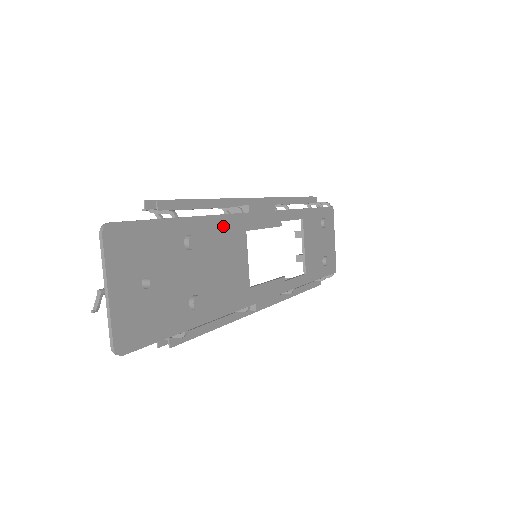
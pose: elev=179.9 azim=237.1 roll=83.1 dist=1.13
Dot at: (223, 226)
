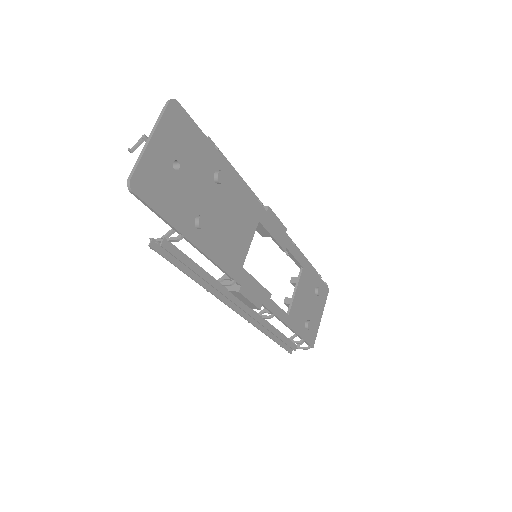
Dot at: (245, 197)
